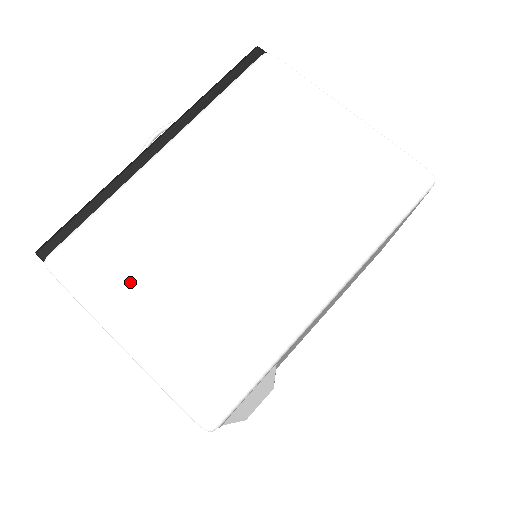
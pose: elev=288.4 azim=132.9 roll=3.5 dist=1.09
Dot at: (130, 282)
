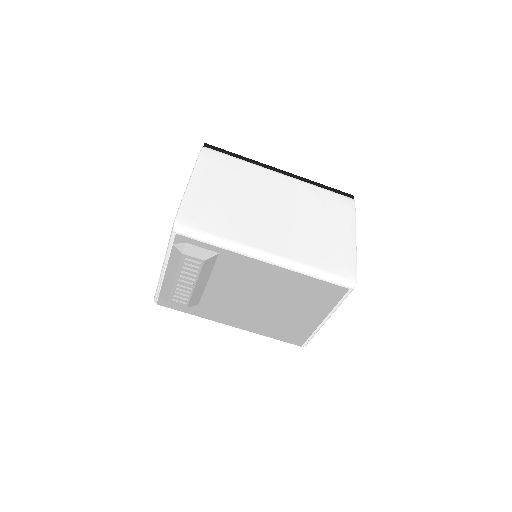
Dot at: (218, 178)
